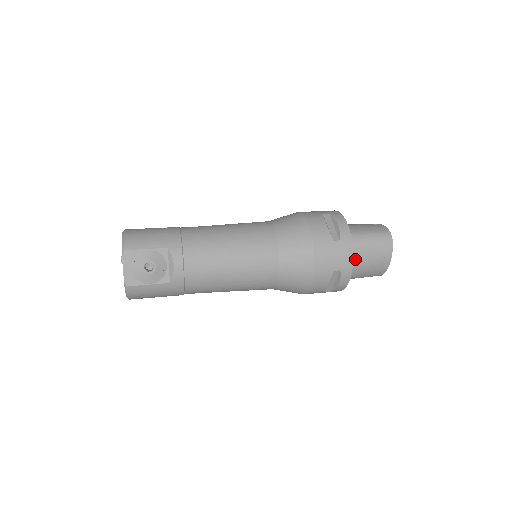
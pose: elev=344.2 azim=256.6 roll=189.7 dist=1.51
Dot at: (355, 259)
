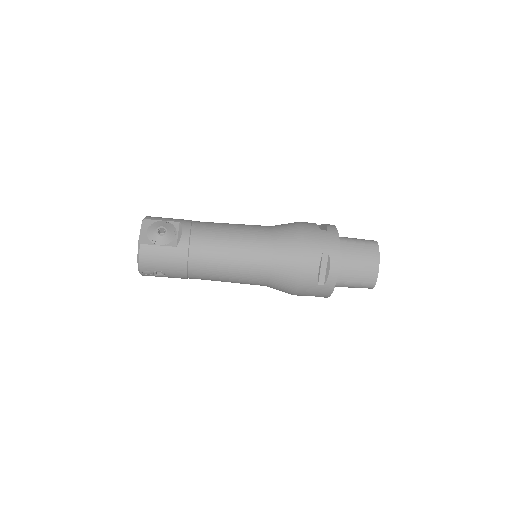
Dot at: (344, 255)
